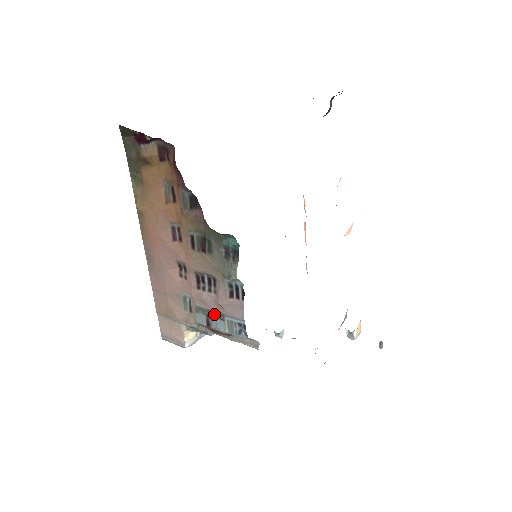
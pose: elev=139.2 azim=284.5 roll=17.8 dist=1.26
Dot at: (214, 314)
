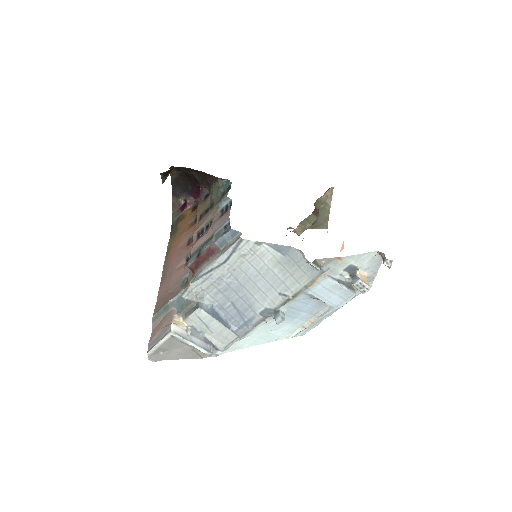
Dot at: (205, 243)
